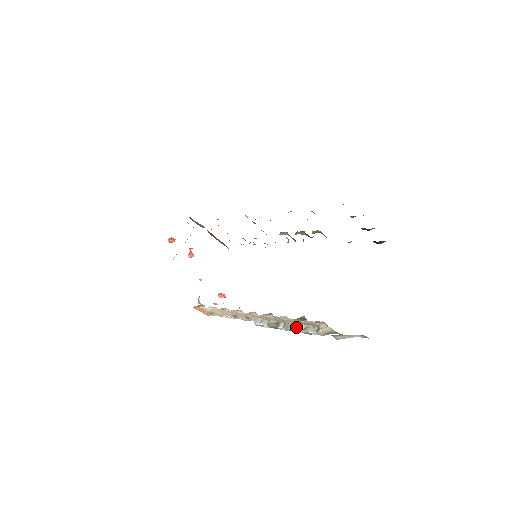
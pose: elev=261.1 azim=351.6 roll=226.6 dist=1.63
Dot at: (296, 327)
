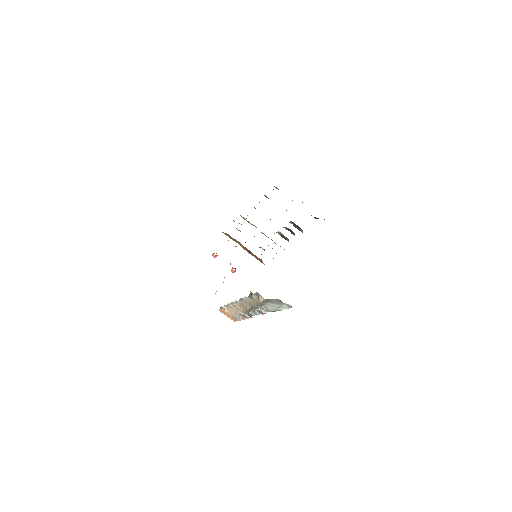
Dot at: (255, 308)
